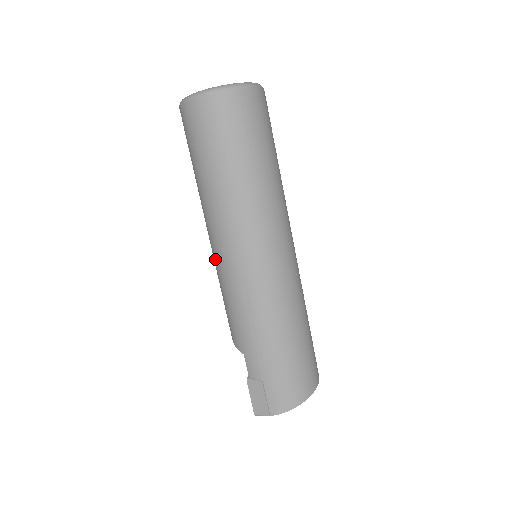
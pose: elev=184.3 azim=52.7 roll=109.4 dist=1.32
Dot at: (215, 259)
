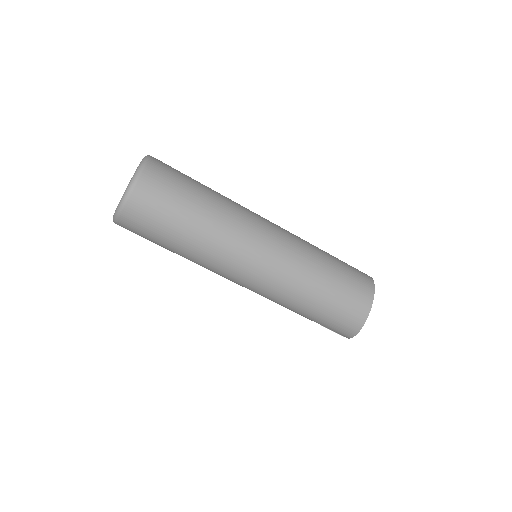
Dot at: occluded
